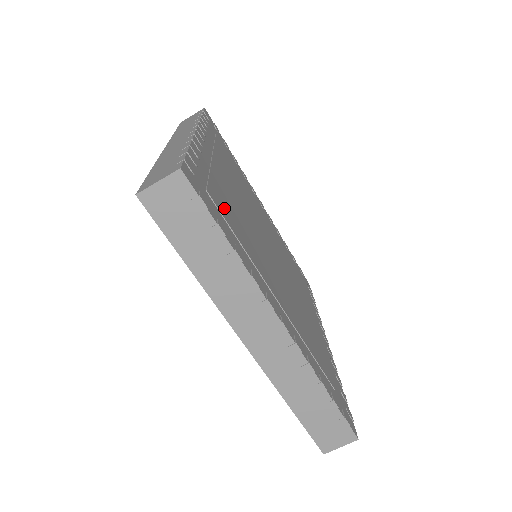
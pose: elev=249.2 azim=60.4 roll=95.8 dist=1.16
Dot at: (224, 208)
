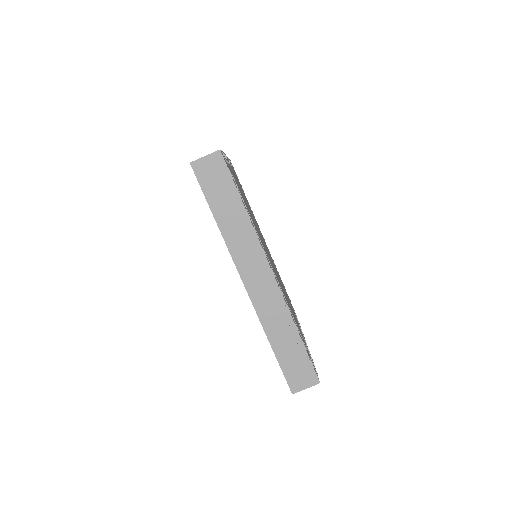
Dot at: occluded
